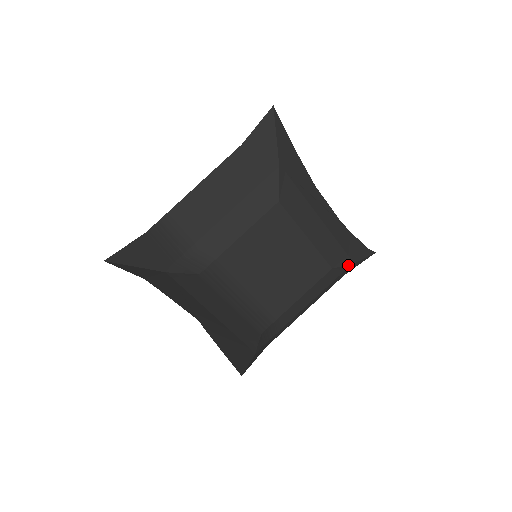
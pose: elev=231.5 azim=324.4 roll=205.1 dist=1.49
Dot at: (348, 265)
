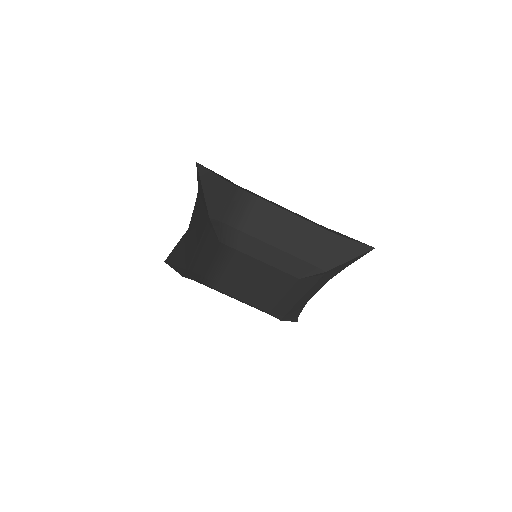
Dot at: (277, 318)
